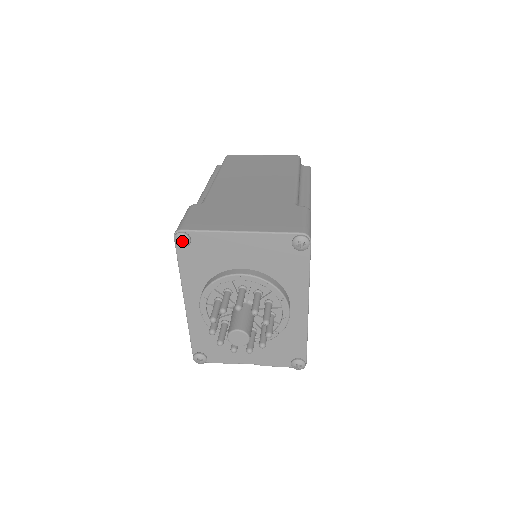
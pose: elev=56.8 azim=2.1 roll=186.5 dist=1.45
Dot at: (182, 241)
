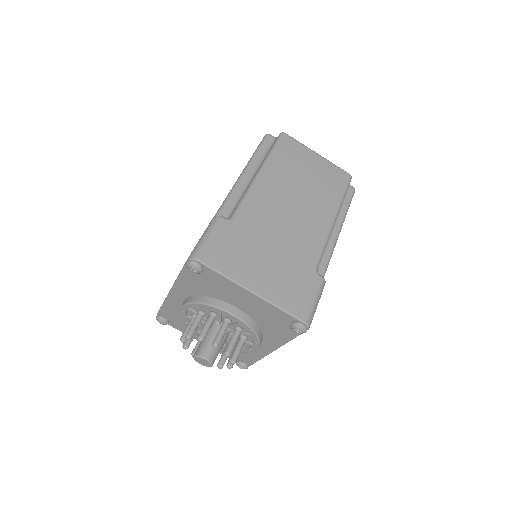
Dot at: (194, 267)
